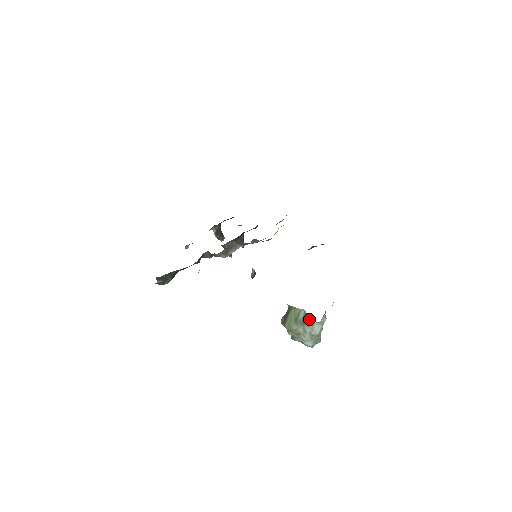
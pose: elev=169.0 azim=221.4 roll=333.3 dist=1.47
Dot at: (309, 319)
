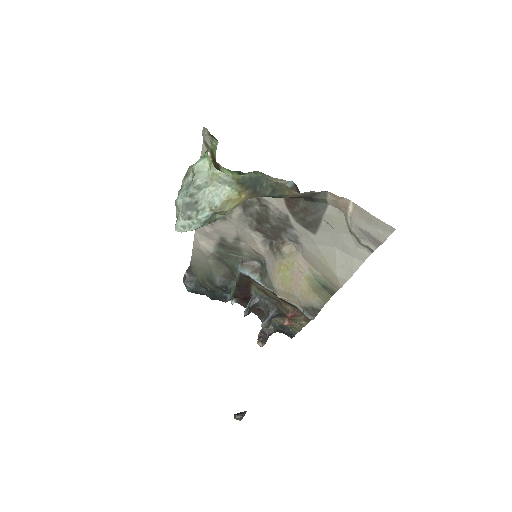
Dot at: occluded
